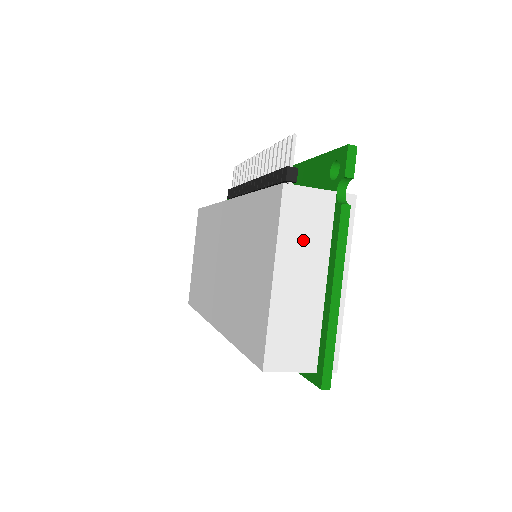
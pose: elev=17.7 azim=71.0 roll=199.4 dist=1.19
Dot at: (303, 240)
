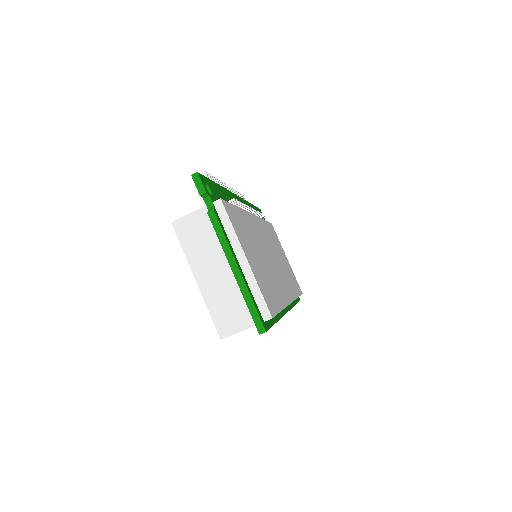
Dot at: (202, 248)
